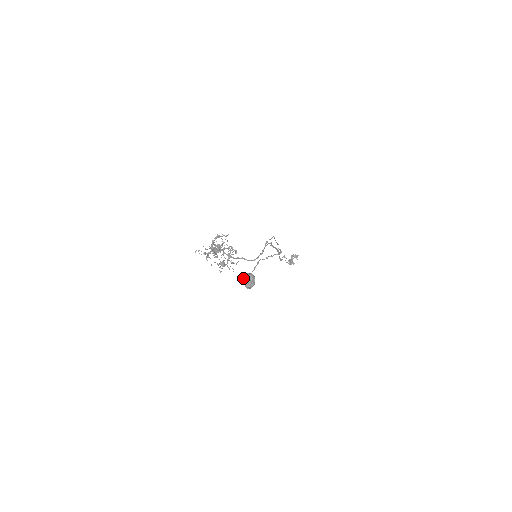
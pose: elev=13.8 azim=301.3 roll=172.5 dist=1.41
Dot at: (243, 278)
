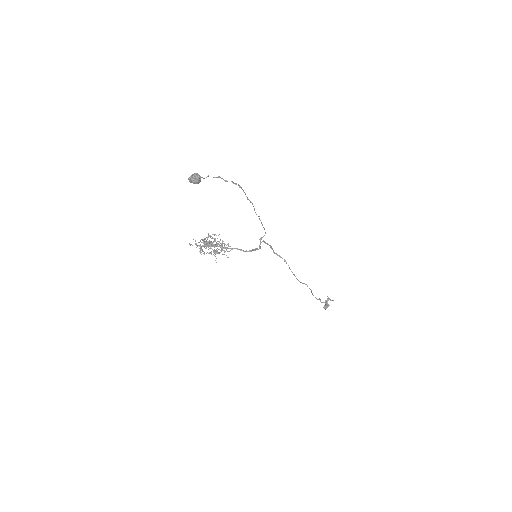
Dot at: (189, 178)
